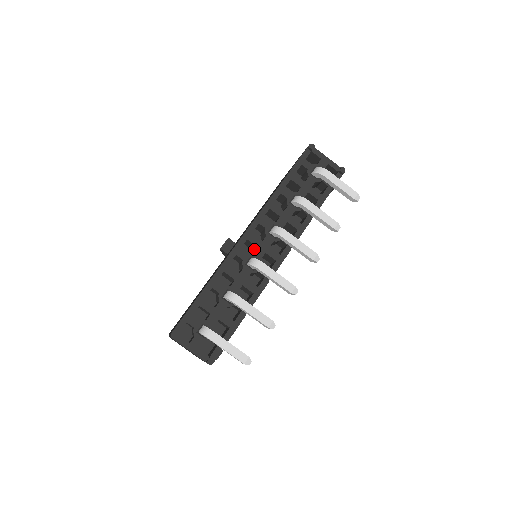
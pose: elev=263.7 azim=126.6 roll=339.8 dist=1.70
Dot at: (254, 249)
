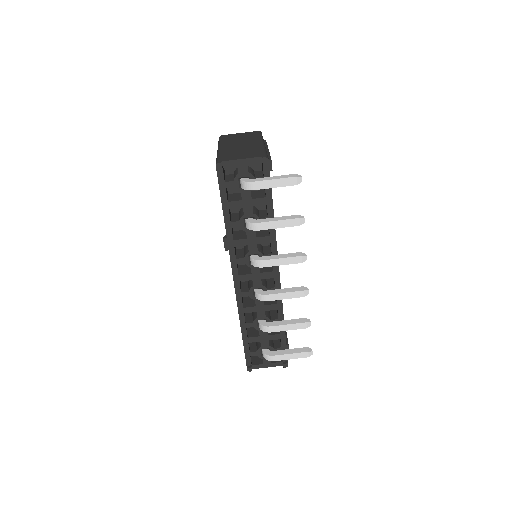
Dot at: occluded
